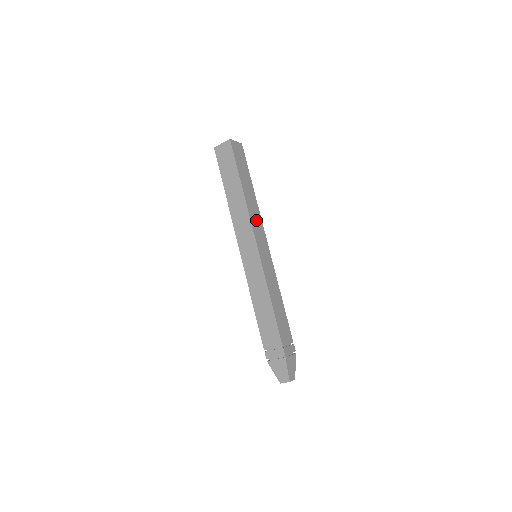
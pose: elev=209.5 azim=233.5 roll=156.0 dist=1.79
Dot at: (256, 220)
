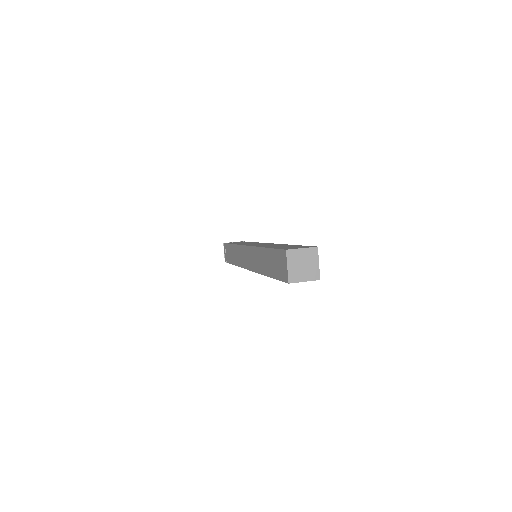
Dot at: occluded
